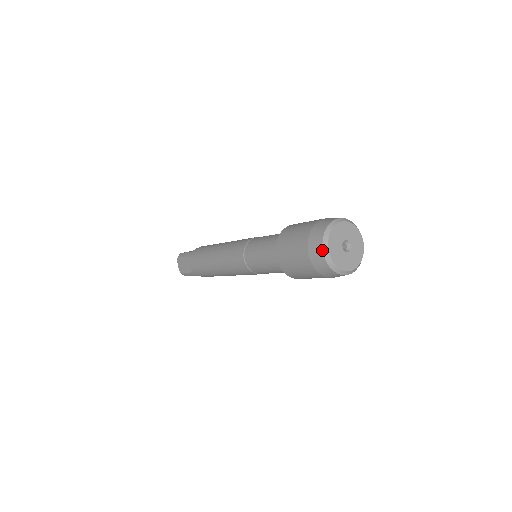
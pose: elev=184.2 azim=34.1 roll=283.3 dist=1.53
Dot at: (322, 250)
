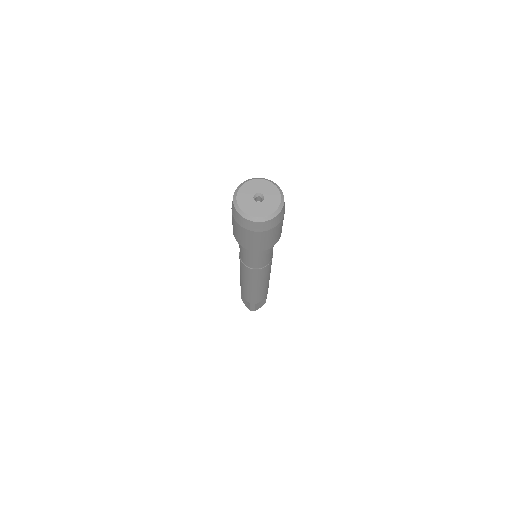
Dot at: (237, 212)
